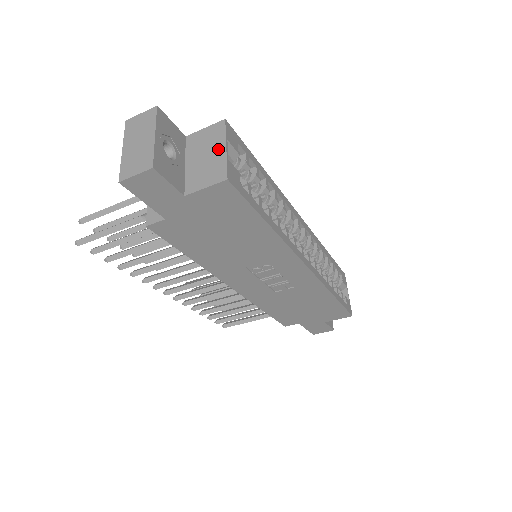
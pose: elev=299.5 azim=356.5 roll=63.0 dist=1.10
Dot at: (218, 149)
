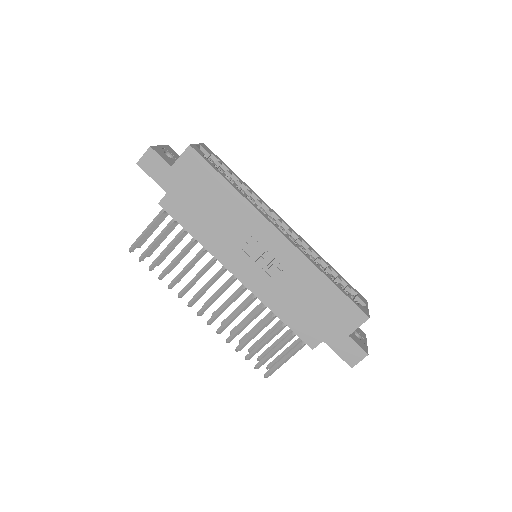
Dot at: occluded
